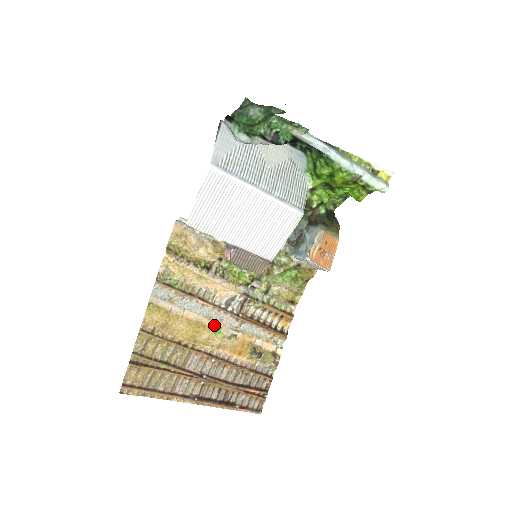
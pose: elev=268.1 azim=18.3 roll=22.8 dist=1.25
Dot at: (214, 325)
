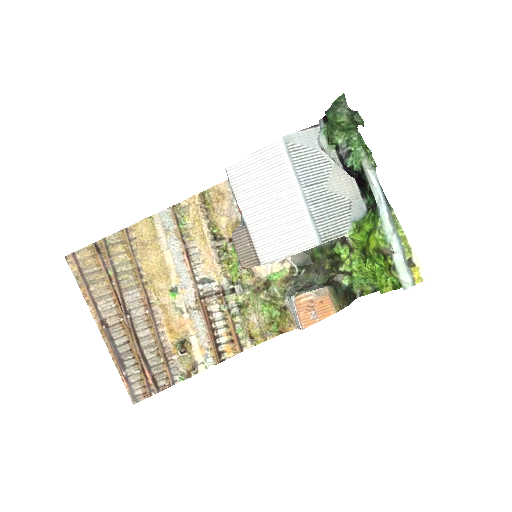
Dot at: (176, 285)
